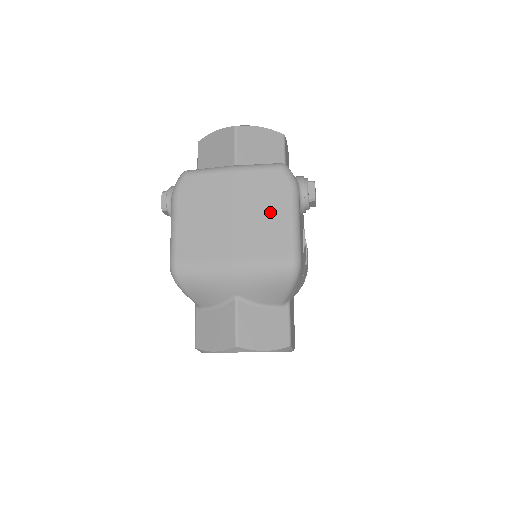
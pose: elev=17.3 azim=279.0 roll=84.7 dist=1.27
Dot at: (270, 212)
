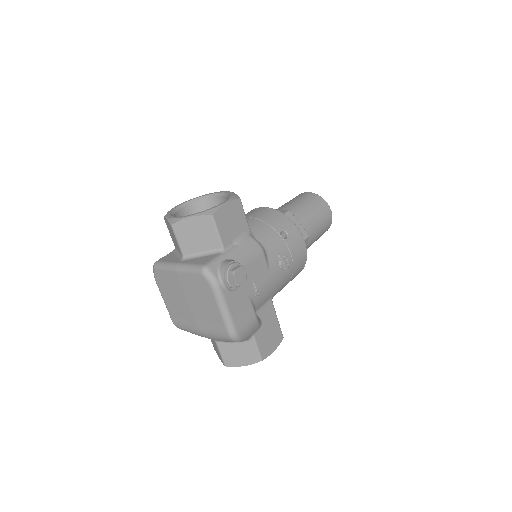
Dot at: (207, 304)
